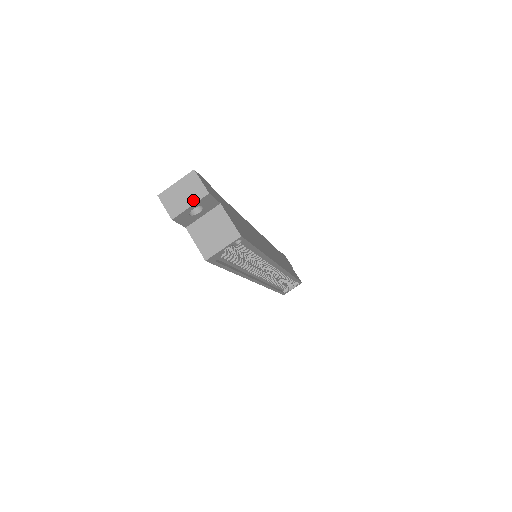
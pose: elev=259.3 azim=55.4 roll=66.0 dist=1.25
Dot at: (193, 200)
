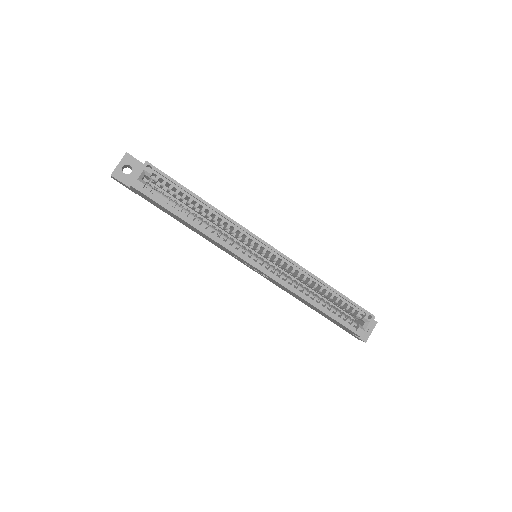
Dot at: (120, 161)
